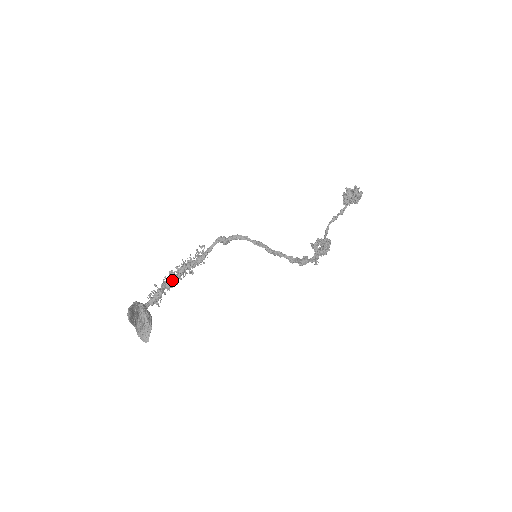
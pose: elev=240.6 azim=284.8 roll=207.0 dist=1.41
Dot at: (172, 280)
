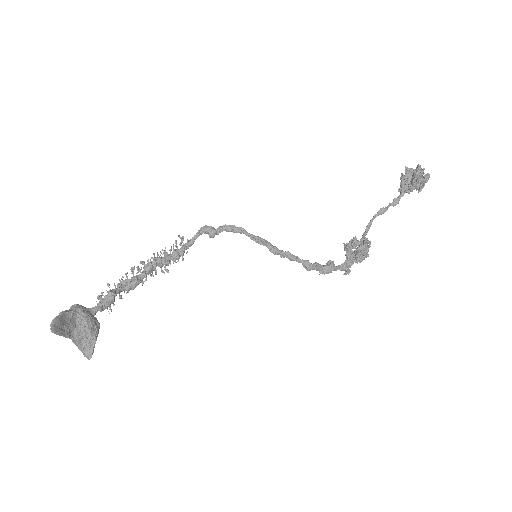
Dot at: (133, 280)
